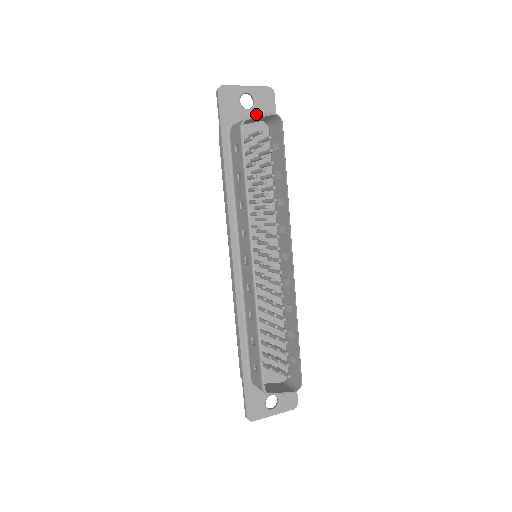
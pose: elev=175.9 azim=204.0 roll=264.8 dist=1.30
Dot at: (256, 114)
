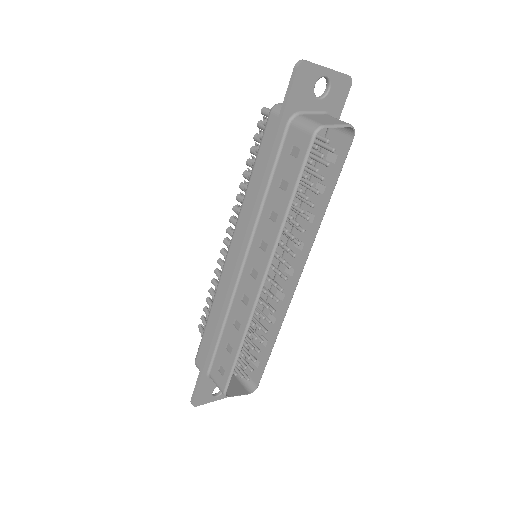
Dot at: (324, 106)
